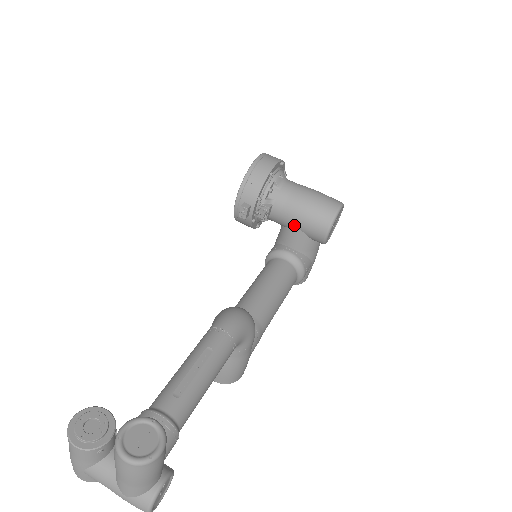
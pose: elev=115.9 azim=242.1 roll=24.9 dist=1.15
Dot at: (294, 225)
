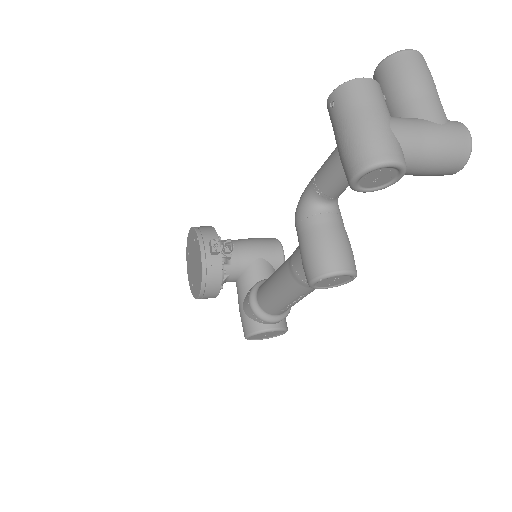
Dot at: (255, 256)
